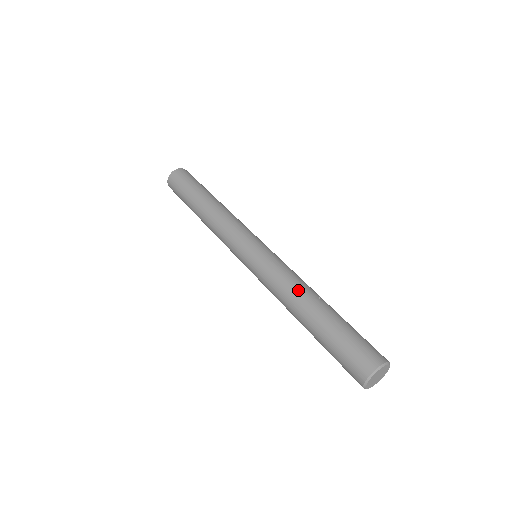
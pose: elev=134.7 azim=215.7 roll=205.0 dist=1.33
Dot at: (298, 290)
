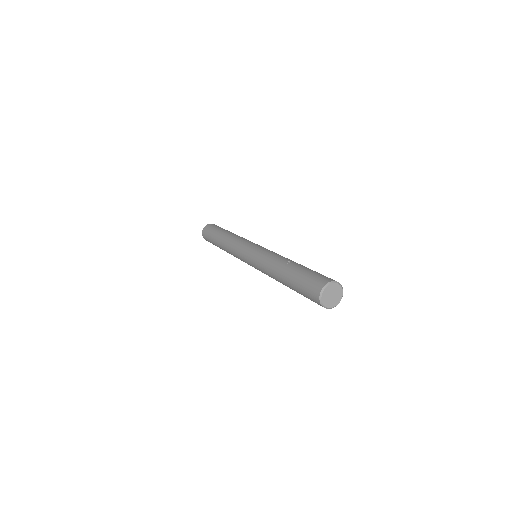
Dot at: (273, 264)
